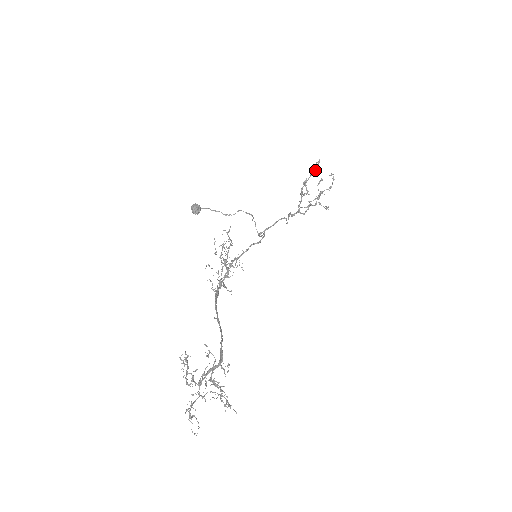
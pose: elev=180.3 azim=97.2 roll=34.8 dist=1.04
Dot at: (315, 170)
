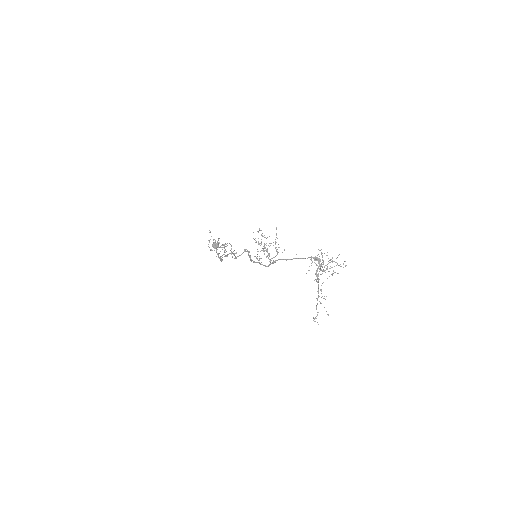
Dot at: occluded
